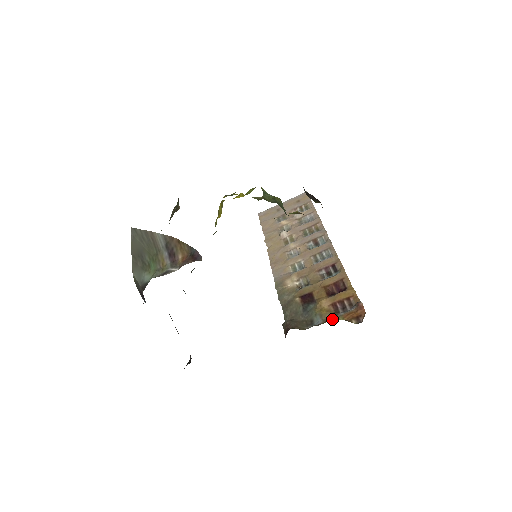
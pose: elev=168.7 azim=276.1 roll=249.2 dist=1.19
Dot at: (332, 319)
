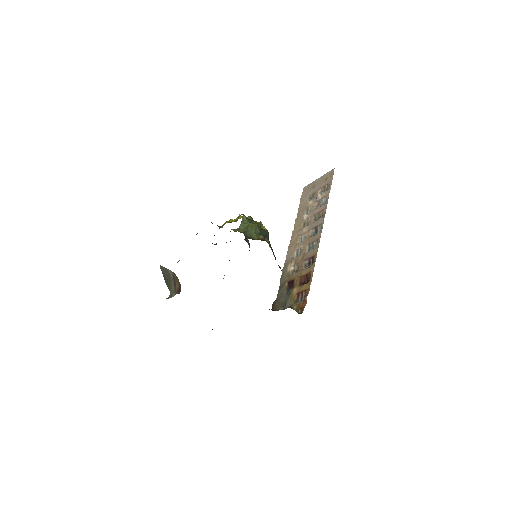
Dot at: (291, 306)
